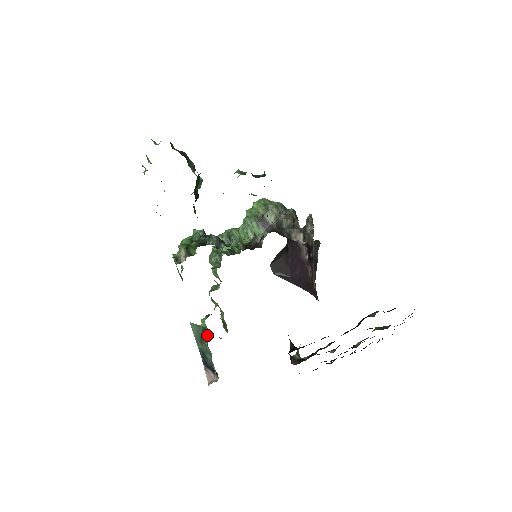
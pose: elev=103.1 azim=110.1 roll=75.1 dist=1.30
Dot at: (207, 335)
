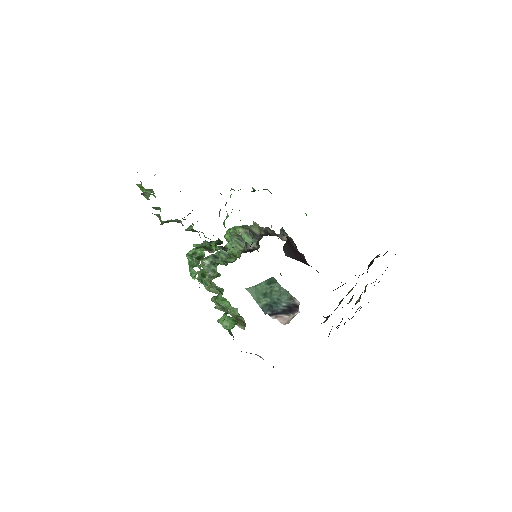
Dot at: (234, 325)
